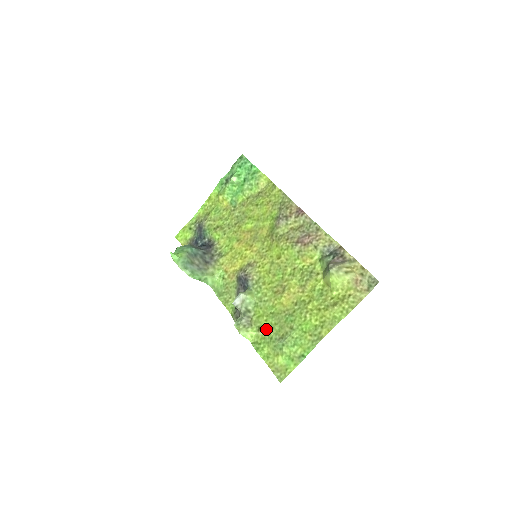
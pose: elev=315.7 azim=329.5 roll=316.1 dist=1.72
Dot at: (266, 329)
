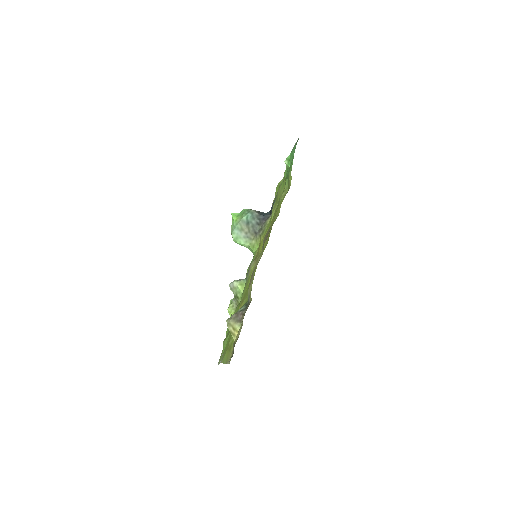
Dot at: occluded
